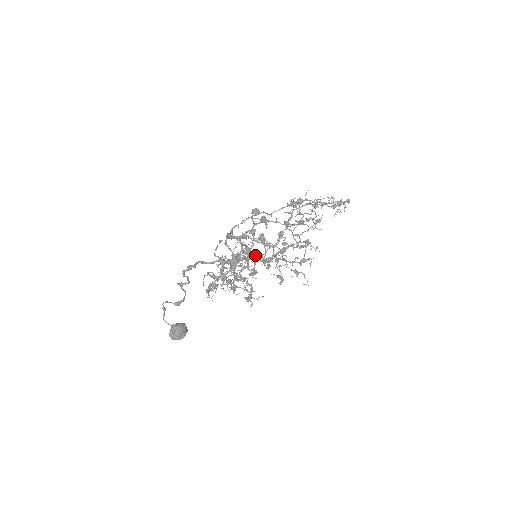
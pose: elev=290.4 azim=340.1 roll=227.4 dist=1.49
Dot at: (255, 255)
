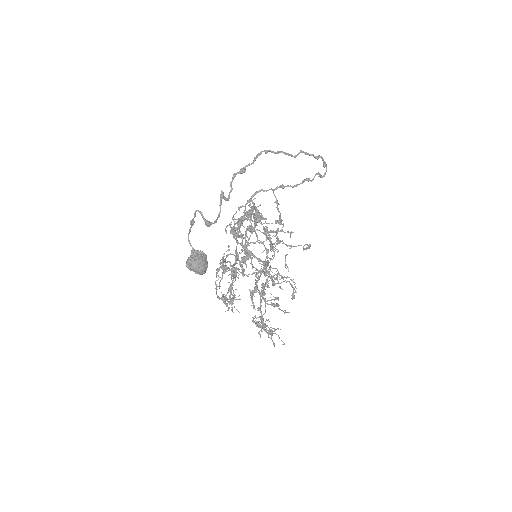
Dot at: (292, 186)
